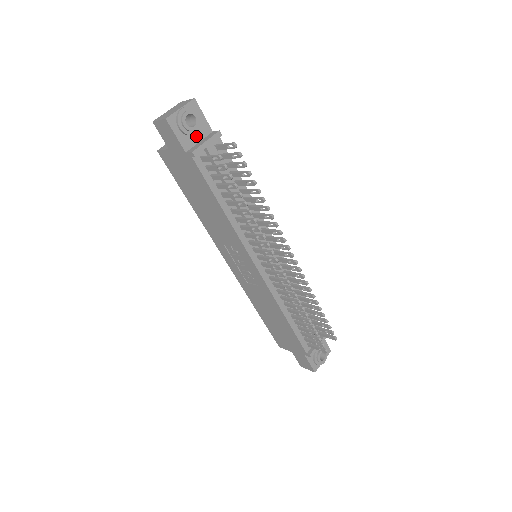
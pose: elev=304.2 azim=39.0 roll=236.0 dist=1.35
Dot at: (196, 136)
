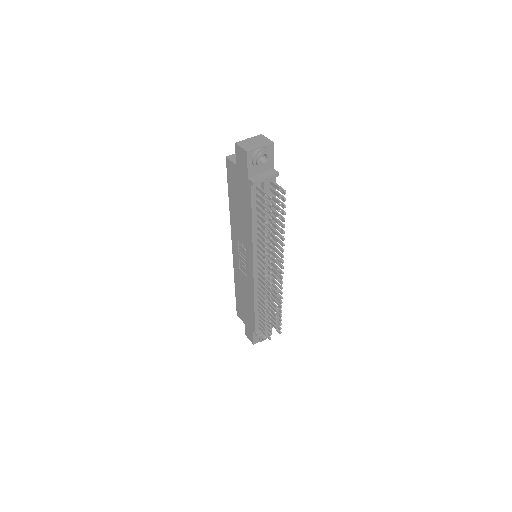
Dot at: (261, 169)
